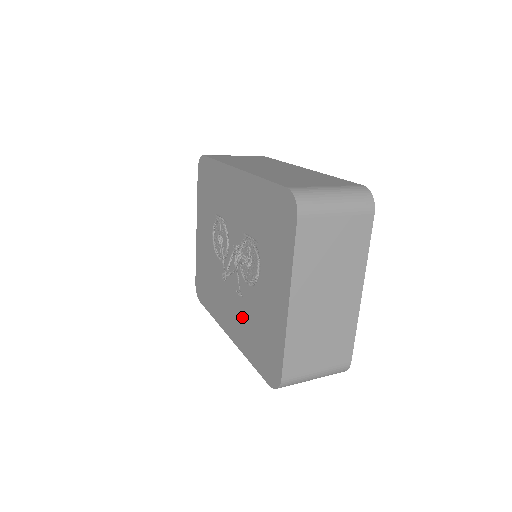
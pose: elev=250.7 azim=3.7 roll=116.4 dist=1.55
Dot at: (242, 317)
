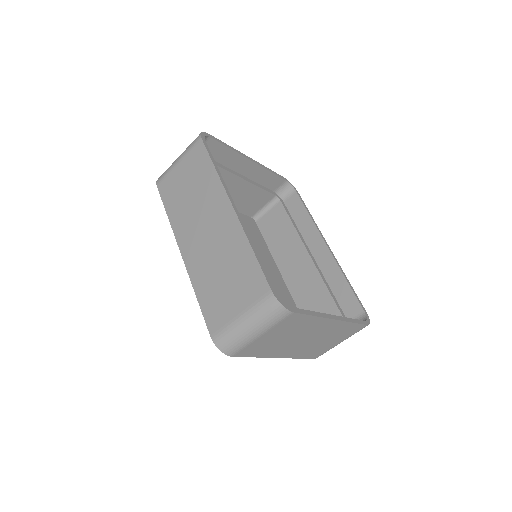
Dot at: occluded
